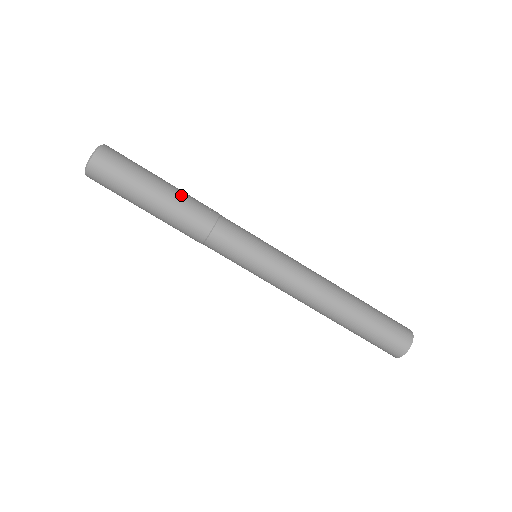
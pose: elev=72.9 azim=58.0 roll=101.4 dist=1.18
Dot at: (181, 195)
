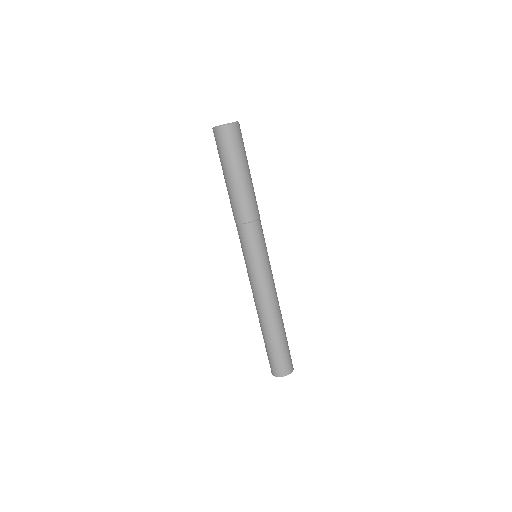
Dot at: (252, 189)
